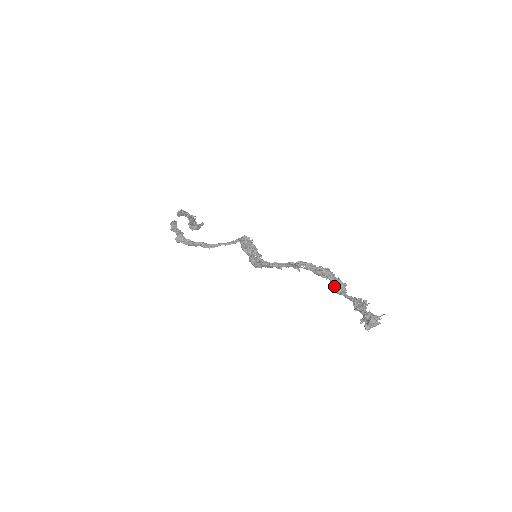
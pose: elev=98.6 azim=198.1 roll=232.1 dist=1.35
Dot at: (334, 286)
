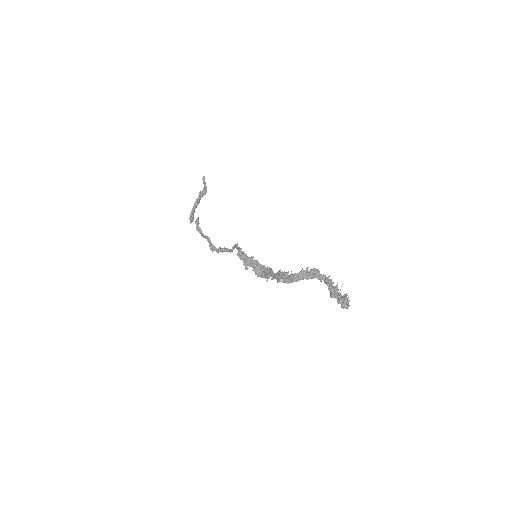
Dot at: occluded
